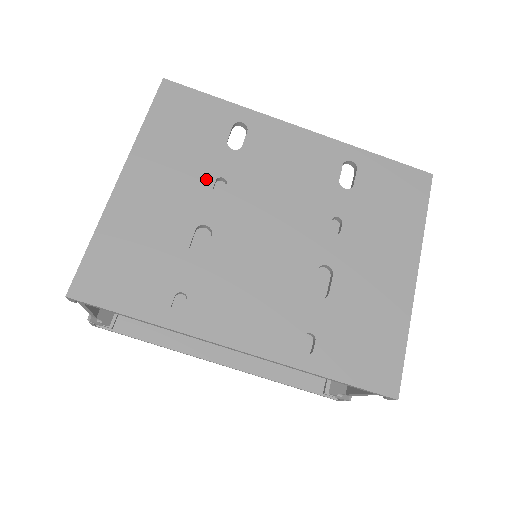
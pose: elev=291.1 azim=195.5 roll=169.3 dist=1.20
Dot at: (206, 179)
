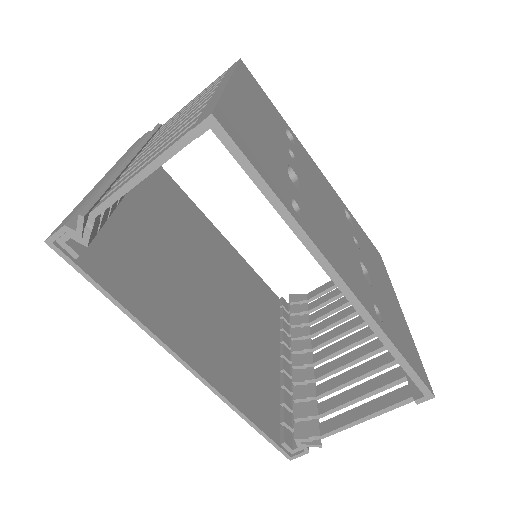
Dot at: (283, 141)
